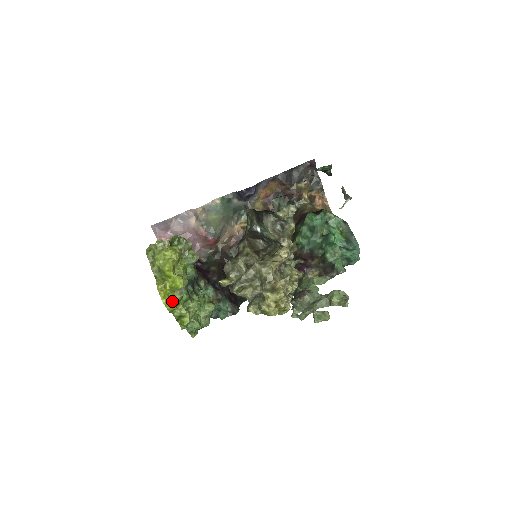
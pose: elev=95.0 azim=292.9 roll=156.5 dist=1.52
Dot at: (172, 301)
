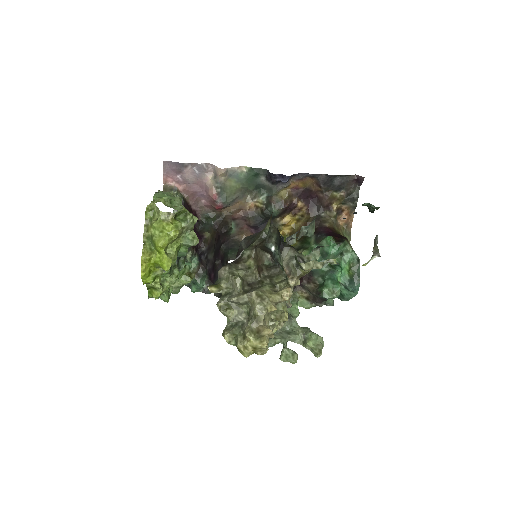
Dot at: (151, 275)
